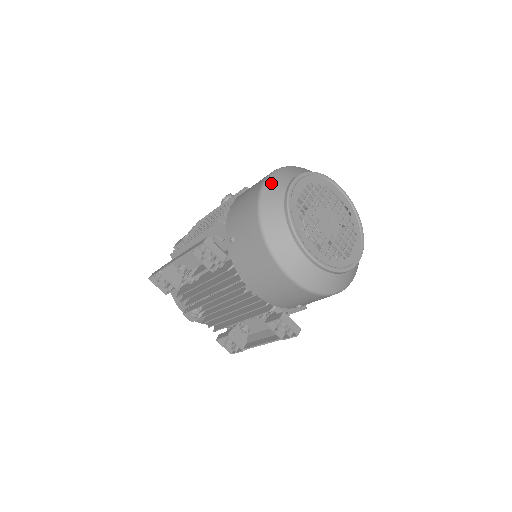
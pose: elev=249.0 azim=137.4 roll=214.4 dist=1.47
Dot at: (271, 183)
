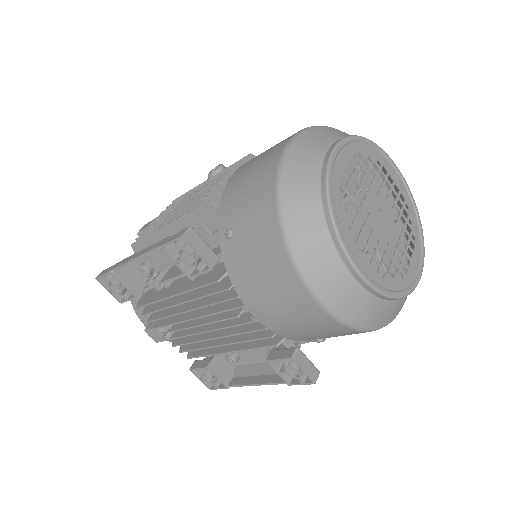
Dot at: (299, 147)
